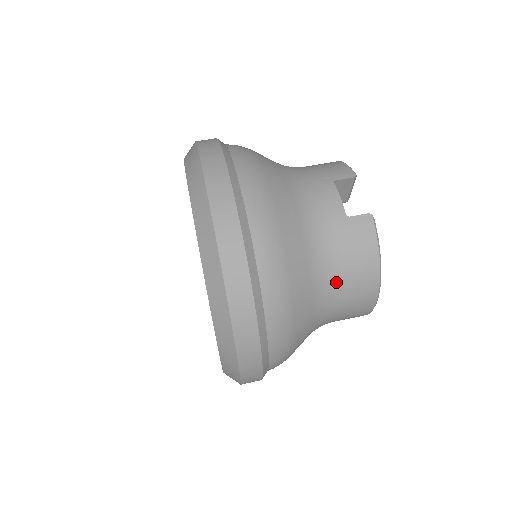
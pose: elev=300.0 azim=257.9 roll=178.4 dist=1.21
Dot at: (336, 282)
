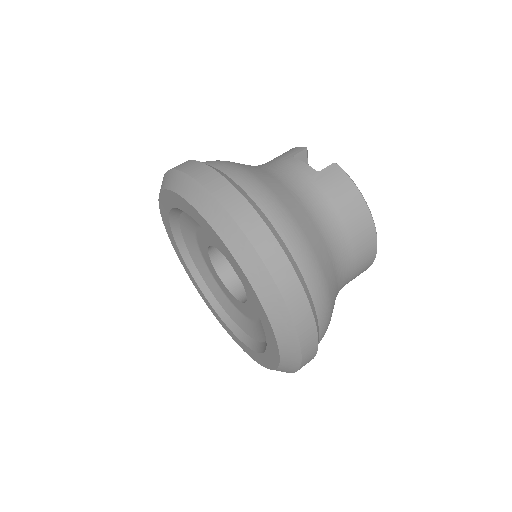
Dot at: (337, 226)
